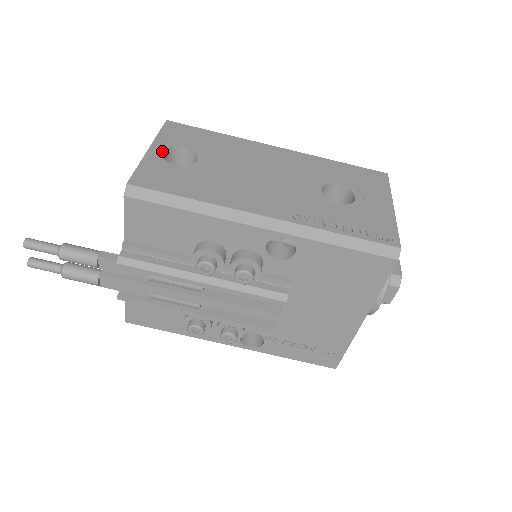
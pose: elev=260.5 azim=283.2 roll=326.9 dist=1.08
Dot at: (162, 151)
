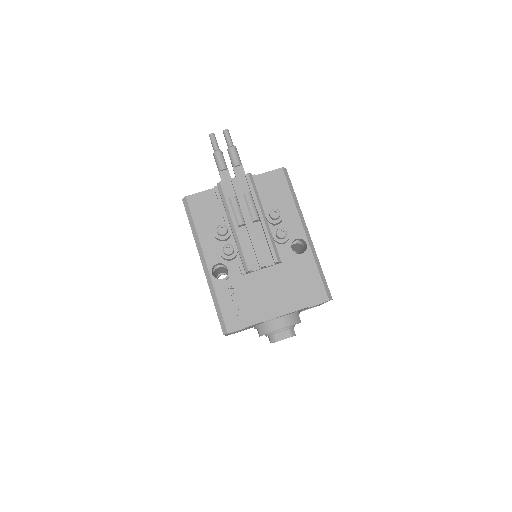
Dot at: occluded
